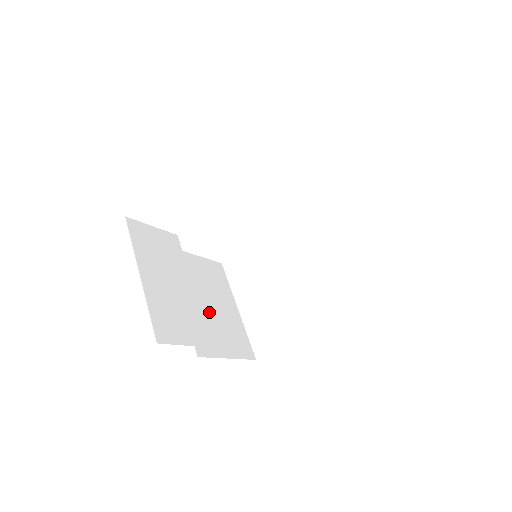
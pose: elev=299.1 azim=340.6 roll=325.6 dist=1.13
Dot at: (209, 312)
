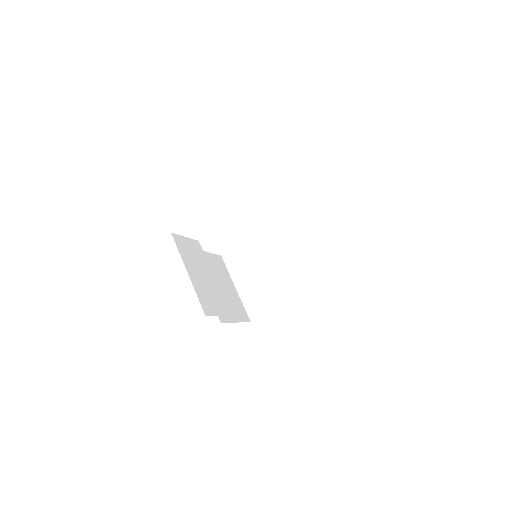
Dot at: (221, 292)
